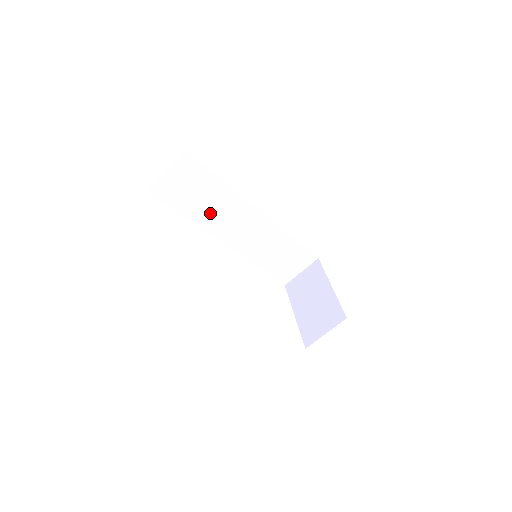
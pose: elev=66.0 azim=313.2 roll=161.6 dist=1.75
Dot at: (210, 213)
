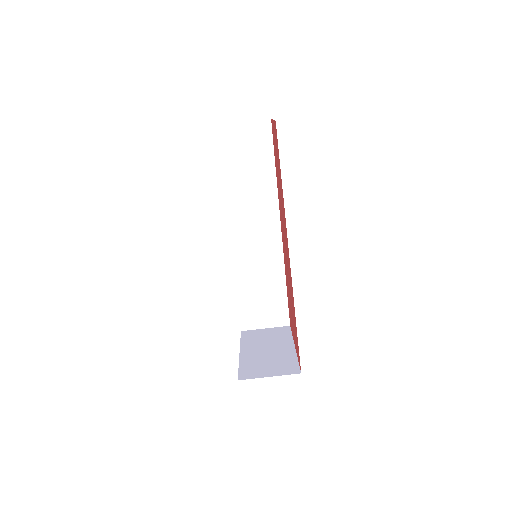
Dot at: (241, 195)
